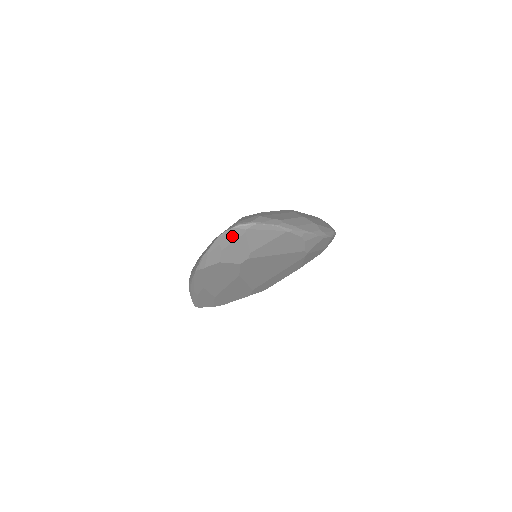
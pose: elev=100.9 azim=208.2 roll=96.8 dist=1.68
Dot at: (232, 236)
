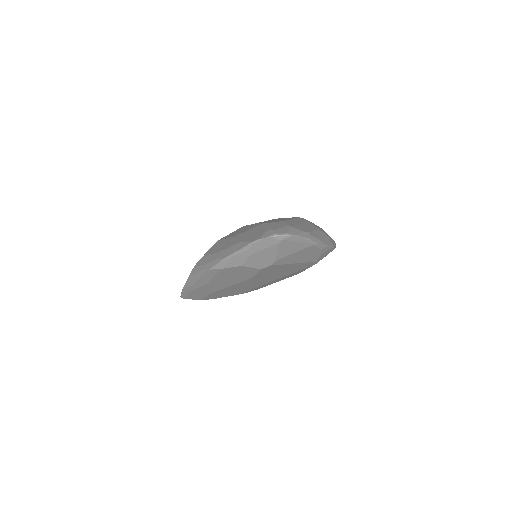
Dot at: (265, 244)
